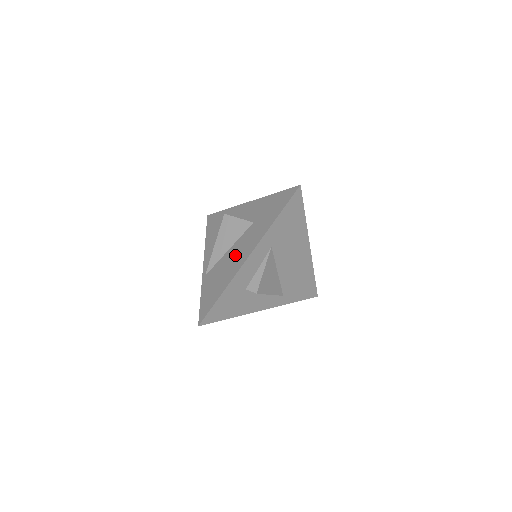
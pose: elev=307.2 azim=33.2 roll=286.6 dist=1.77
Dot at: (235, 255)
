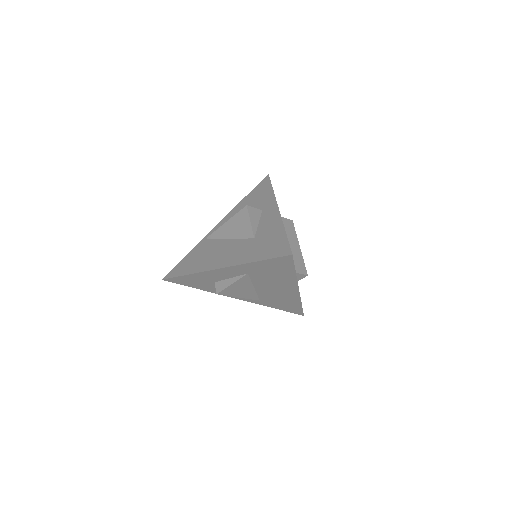
Dot at: (221, 252)
